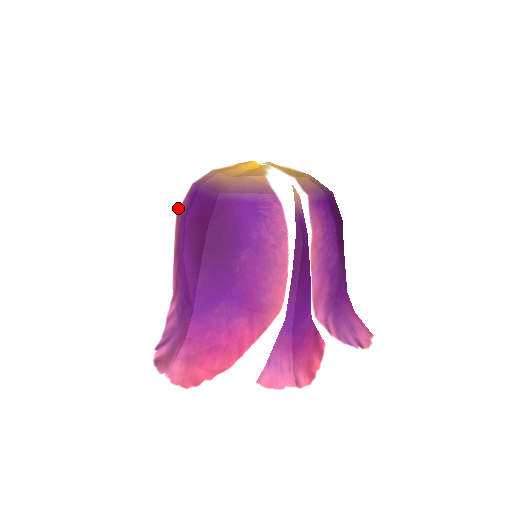
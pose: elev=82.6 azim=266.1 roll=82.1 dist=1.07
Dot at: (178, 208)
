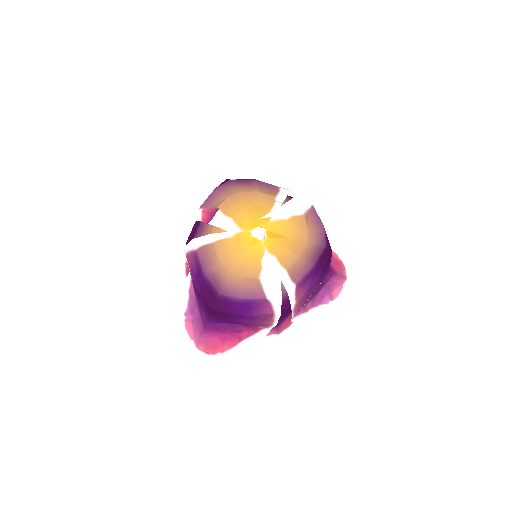
Dot at: (186, 250)
